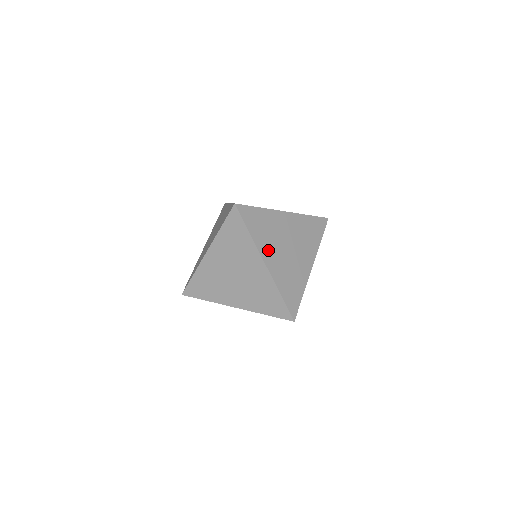
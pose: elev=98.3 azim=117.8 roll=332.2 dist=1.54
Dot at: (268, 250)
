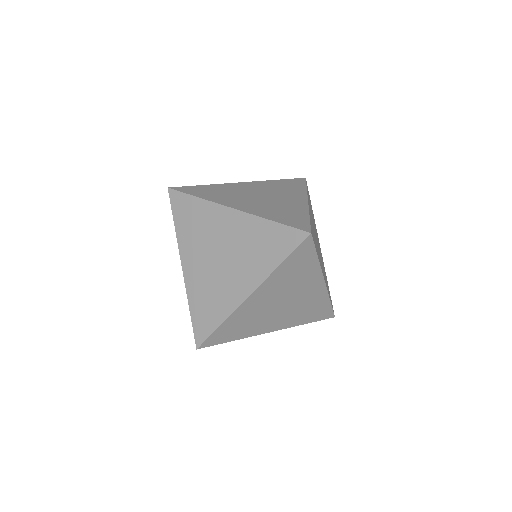
Dot at: occluded
